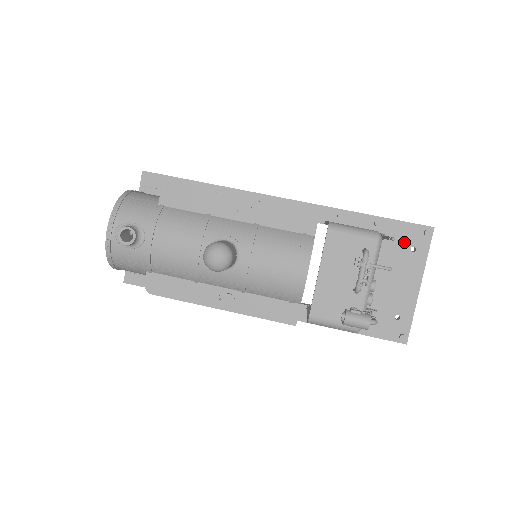
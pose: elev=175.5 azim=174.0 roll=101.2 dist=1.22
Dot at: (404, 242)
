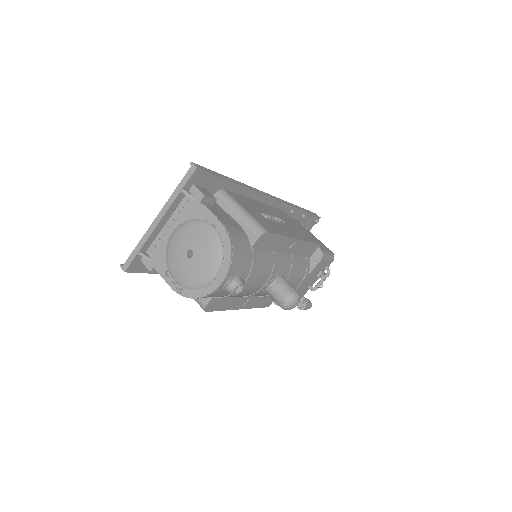
Dot at: occluded
